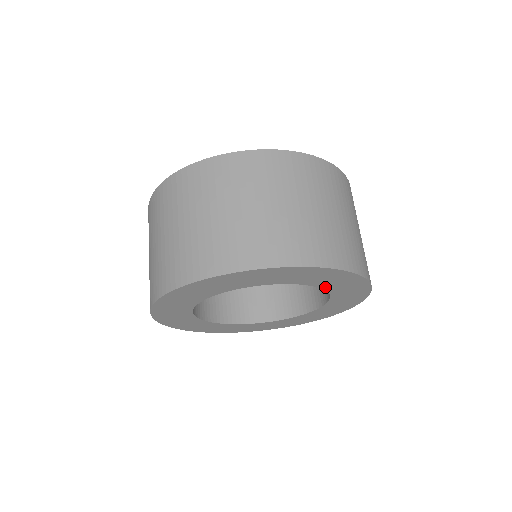
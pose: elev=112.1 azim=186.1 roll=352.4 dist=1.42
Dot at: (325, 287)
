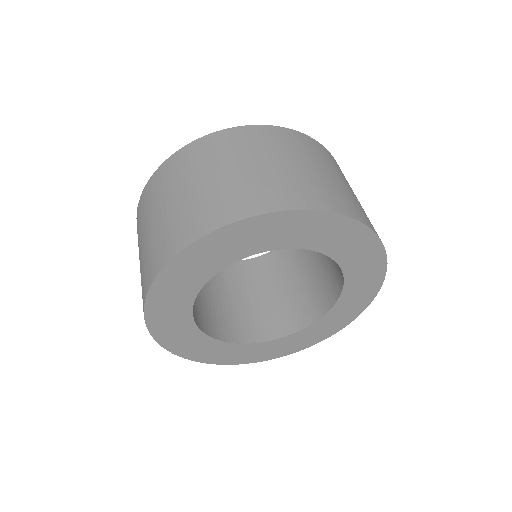
Dot at: (346, 290)
